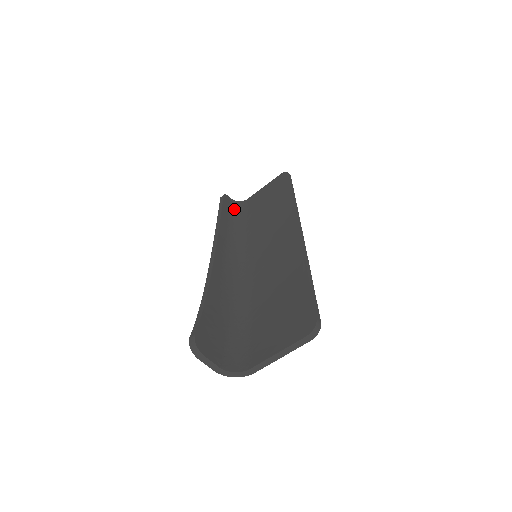
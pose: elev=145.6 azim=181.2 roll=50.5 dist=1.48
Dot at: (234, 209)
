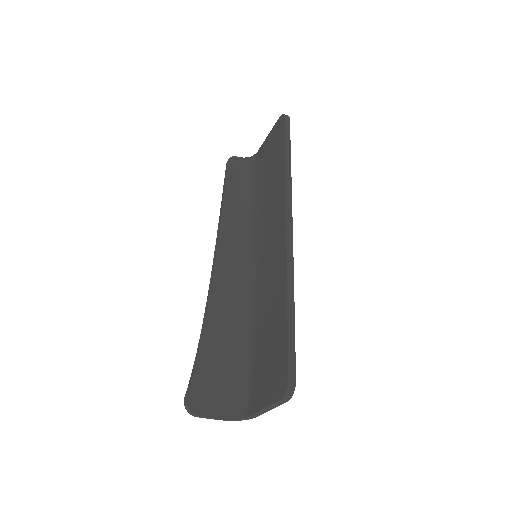
Dot at: (243, 173)
